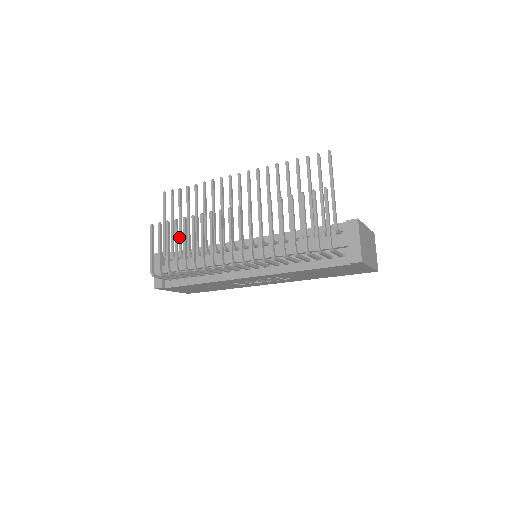
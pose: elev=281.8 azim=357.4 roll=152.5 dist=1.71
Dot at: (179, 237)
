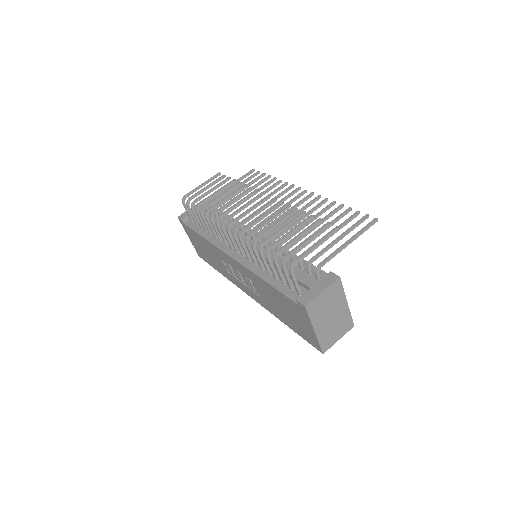
Dot at: occluded
